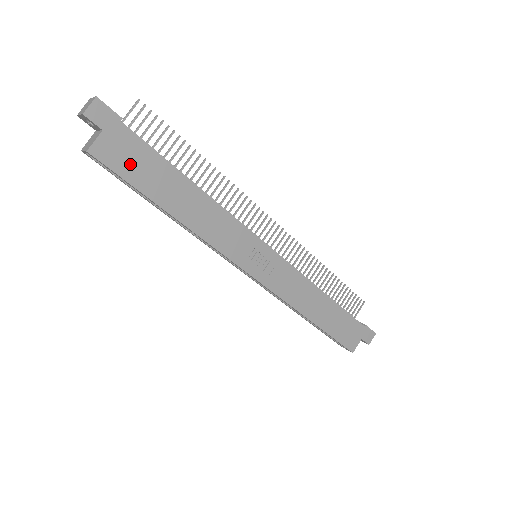
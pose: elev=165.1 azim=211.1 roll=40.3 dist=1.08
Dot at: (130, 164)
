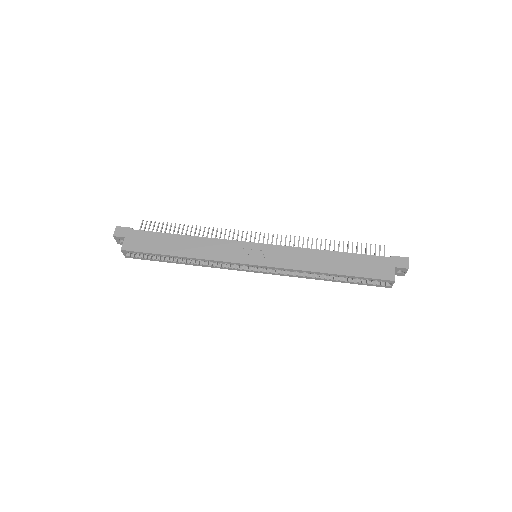
Dot at: (144, 244)
